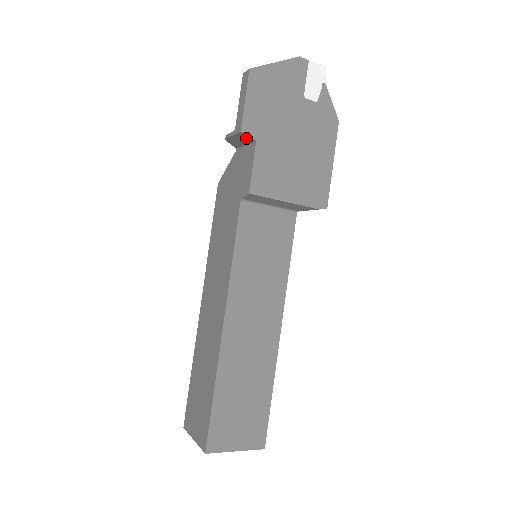
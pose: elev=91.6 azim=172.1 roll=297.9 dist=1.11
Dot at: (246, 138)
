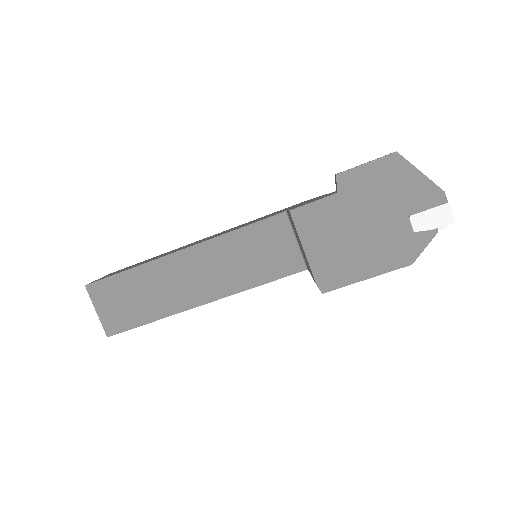
Dot at: (337, 184)
